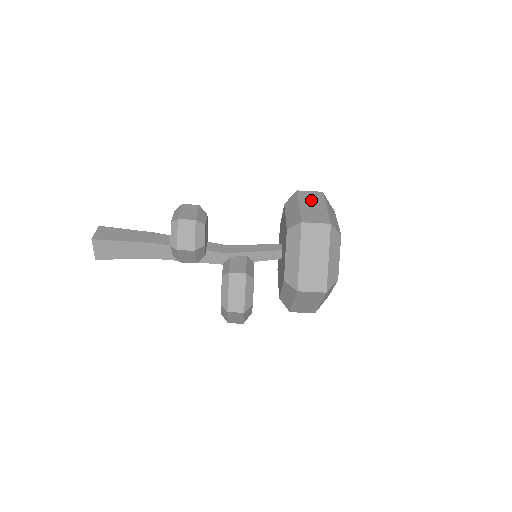
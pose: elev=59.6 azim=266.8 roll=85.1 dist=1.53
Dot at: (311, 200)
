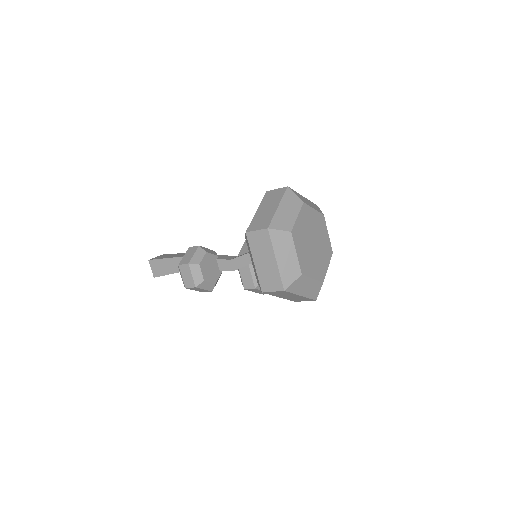
Dot at: (261, 250)
